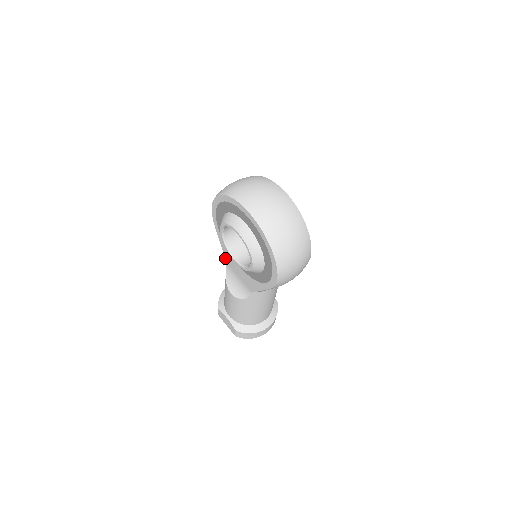
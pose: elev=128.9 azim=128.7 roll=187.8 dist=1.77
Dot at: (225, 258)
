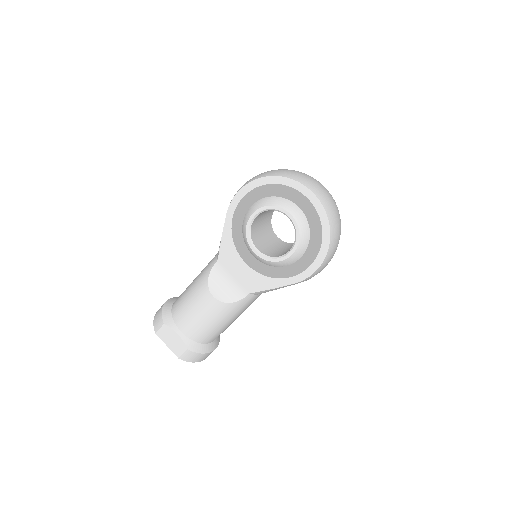
Dot at: (218, 255)
